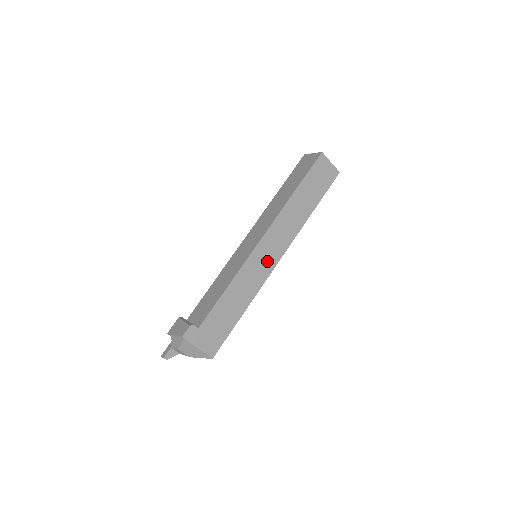
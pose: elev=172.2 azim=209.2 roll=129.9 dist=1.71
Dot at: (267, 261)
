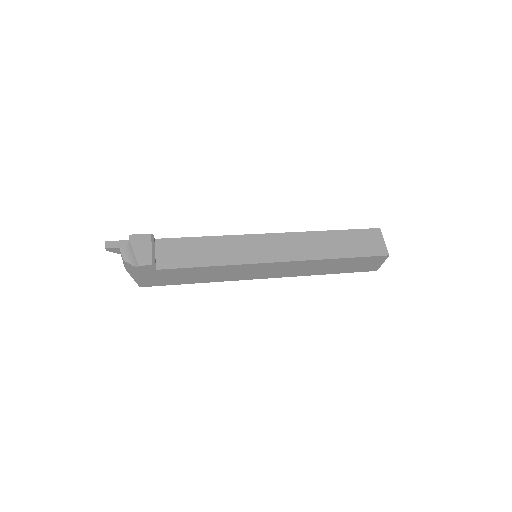
Dot at: (258, 273)
